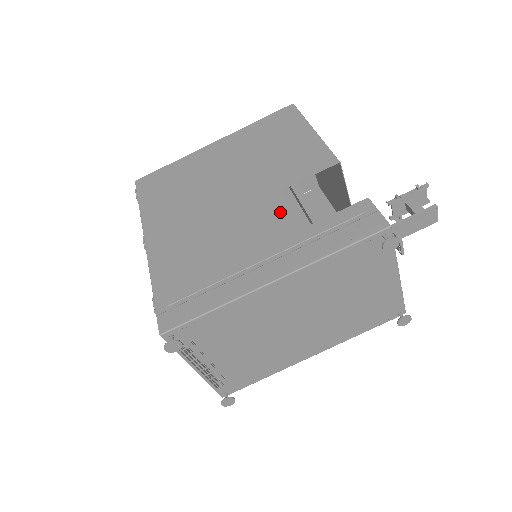
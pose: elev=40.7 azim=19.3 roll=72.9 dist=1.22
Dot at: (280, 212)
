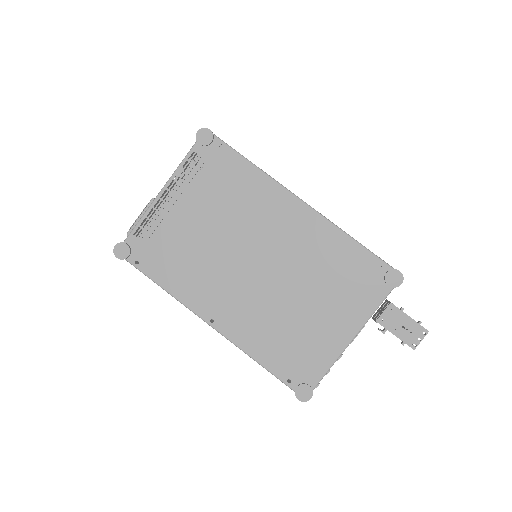
Dot at: occluded
